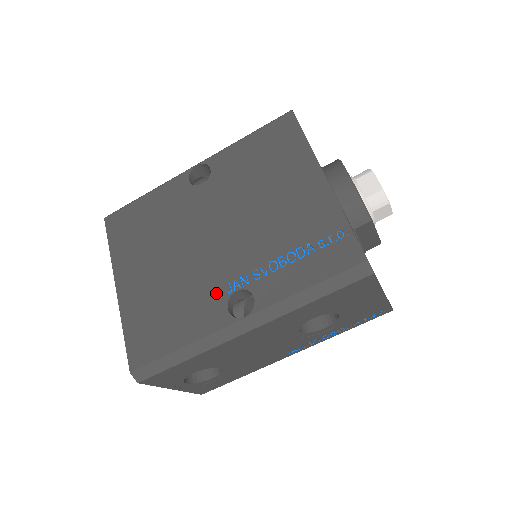
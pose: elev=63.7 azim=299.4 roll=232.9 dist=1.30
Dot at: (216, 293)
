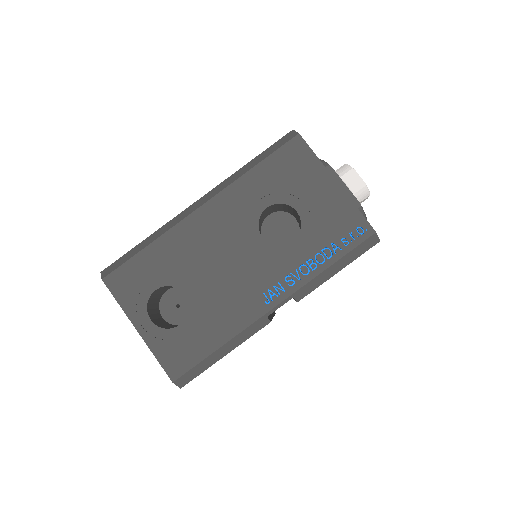
Dot at: occluded
